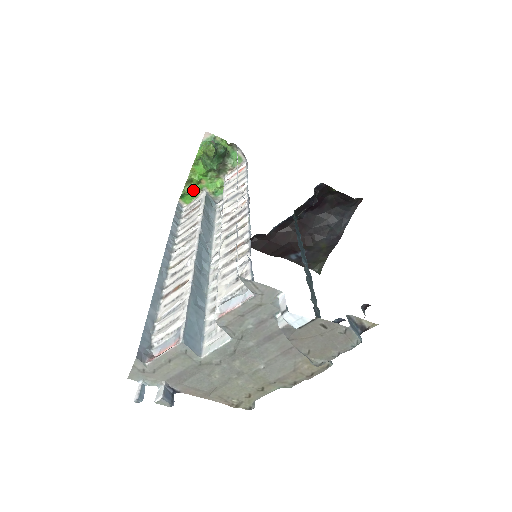
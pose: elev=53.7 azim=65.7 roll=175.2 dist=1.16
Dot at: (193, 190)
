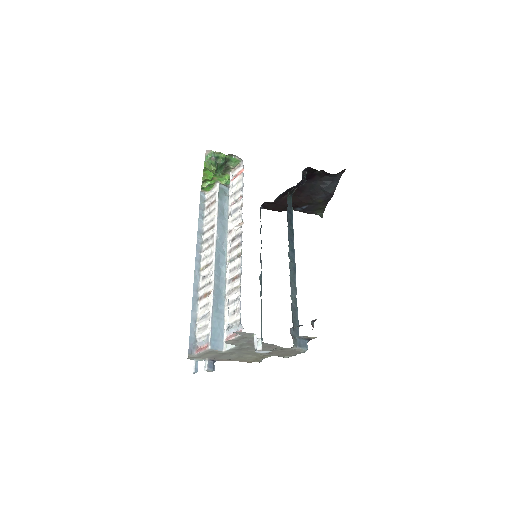
Dot at: (209, 184)
